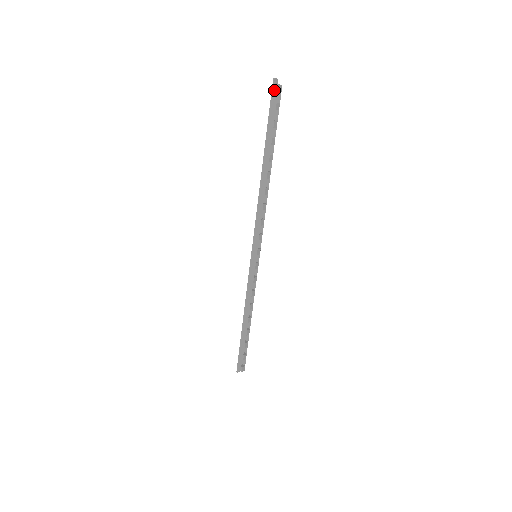
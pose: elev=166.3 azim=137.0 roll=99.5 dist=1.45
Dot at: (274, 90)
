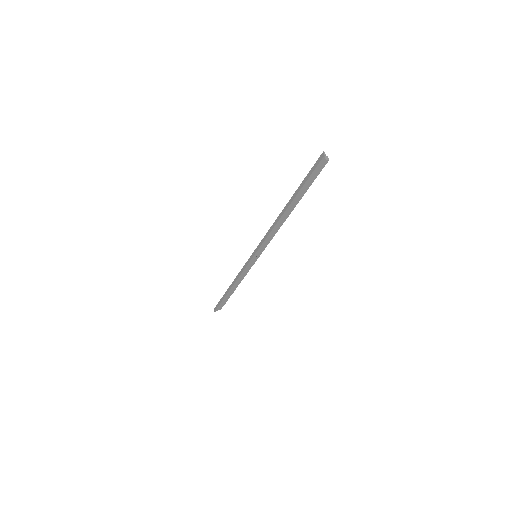
Dot at: (322, 163)
